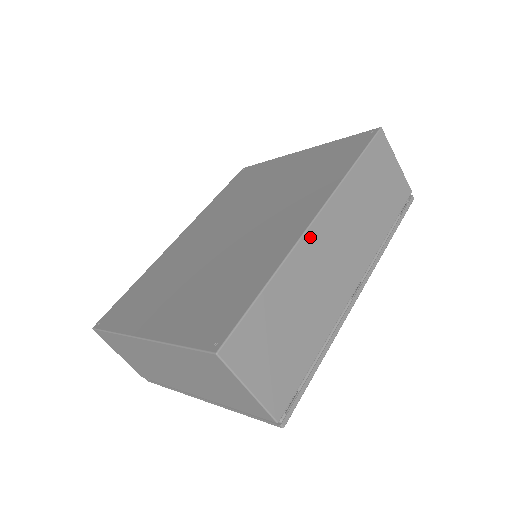
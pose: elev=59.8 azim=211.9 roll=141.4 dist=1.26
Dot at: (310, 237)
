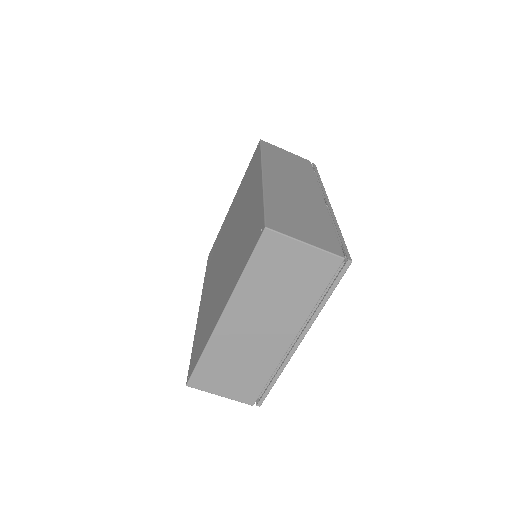
Dot at: (268, 180)
